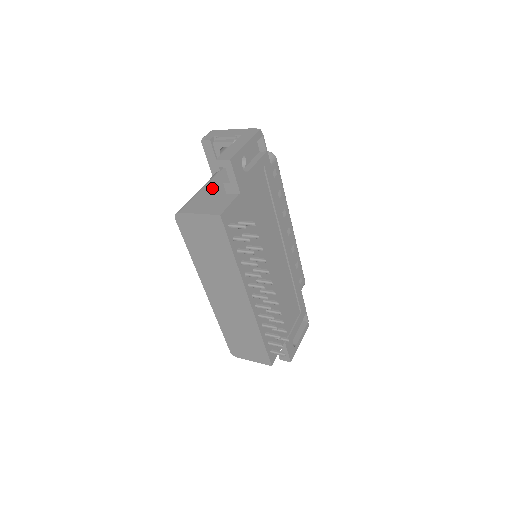
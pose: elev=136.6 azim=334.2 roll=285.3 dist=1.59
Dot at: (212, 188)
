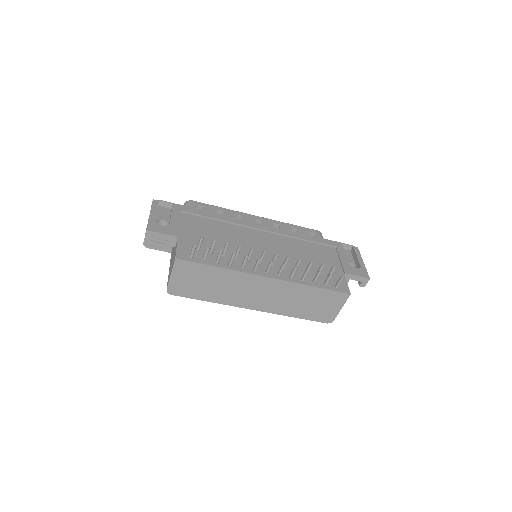
Dot at: (171, 257)
